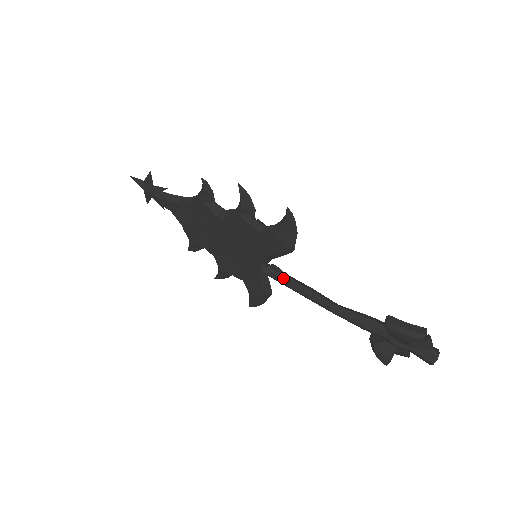
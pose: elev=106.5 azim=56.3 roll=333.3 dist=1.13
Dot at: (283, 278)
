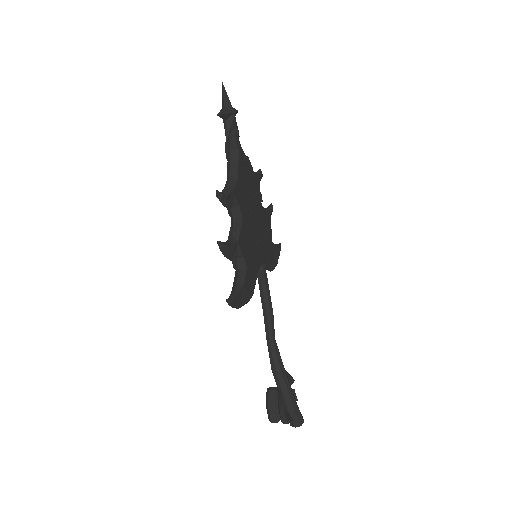
Dot at: (259, 288)
